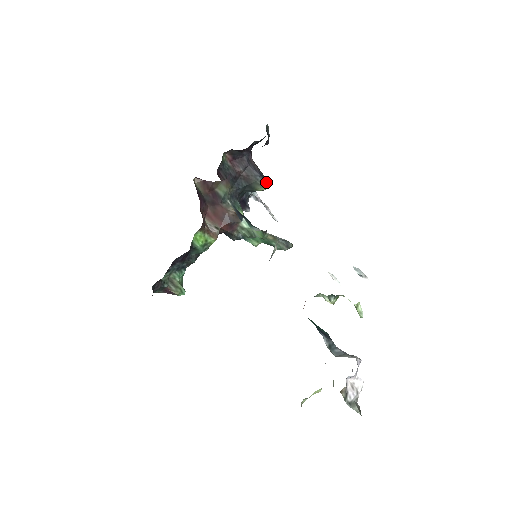
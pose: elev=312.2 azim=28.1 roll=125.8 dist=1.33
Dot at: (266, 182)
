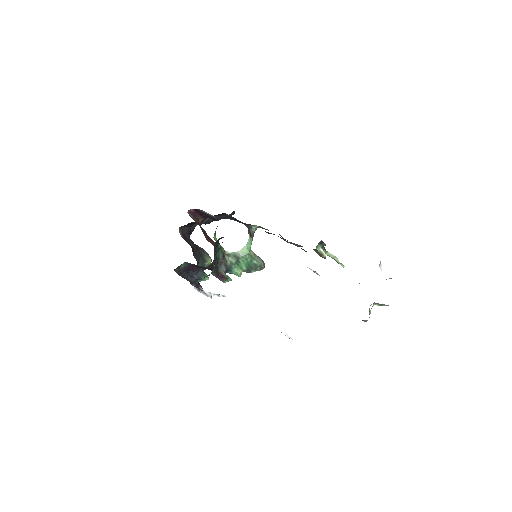
Dot at: occluded
